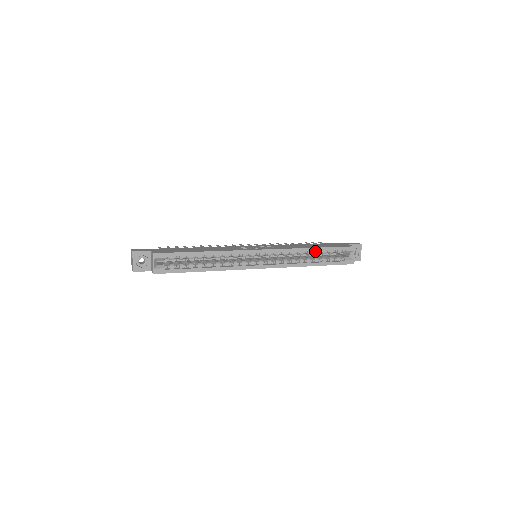
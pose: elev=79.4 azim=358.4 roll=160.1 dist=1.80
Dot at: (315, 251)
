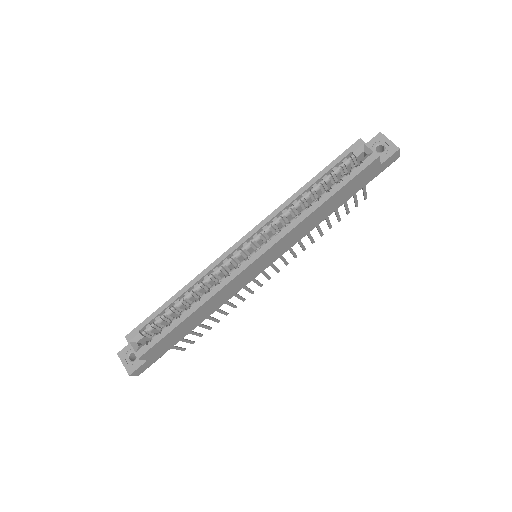
Dot at: (311, 187)
